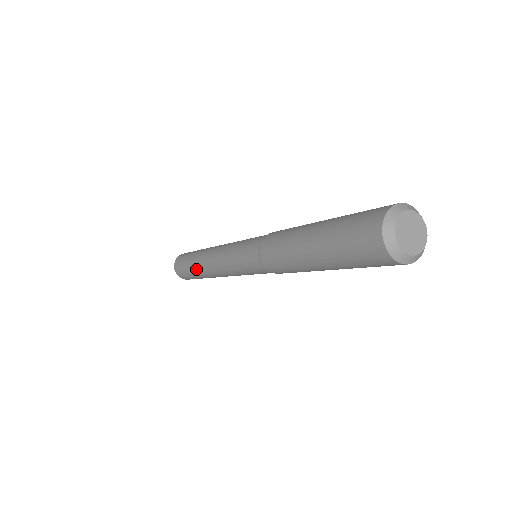
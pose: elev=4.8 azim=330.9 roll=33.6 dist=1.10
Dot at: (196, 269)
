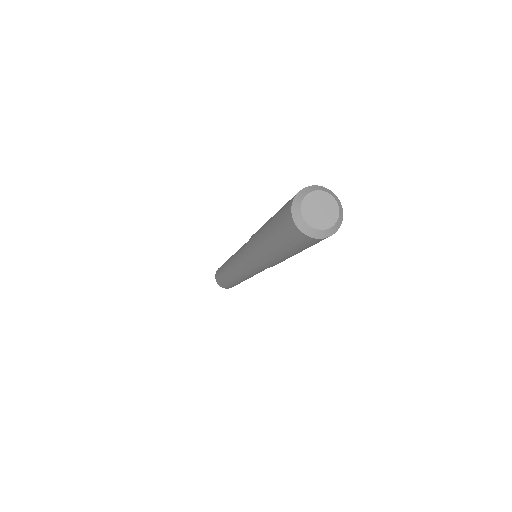
Dot at: (229, 281)
